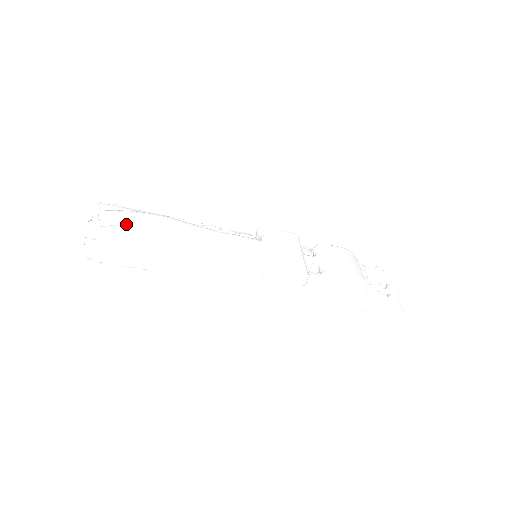
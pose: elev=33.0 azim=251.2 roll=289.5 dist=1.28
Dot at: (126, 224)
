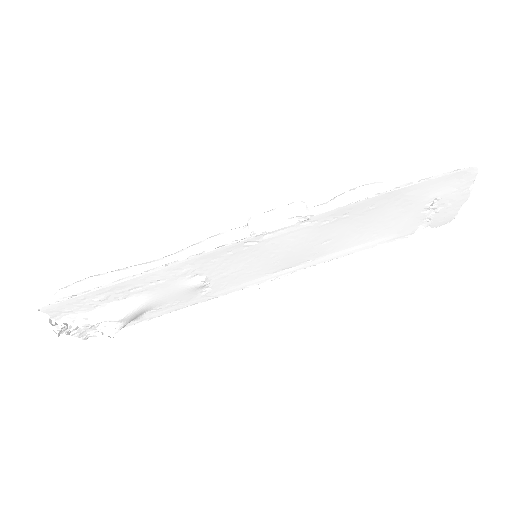
Dot at: occluded
